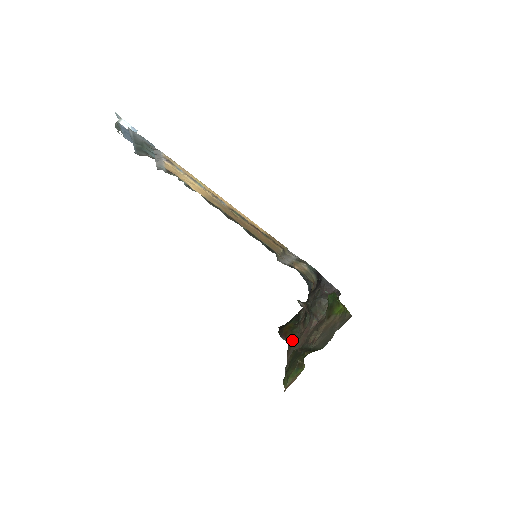
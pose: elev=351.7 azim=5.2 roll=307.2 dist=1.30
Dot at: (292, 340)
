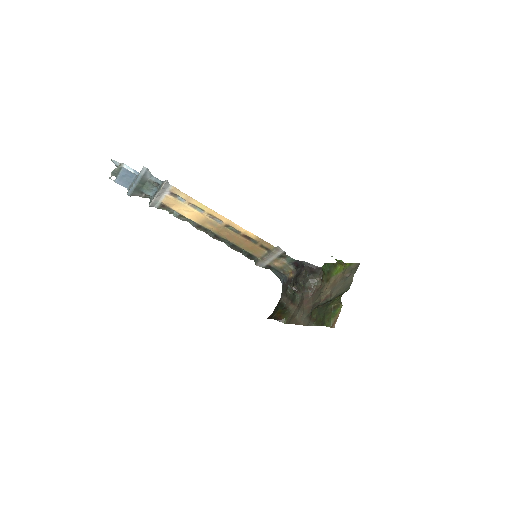
Dot at: (289, 318)
